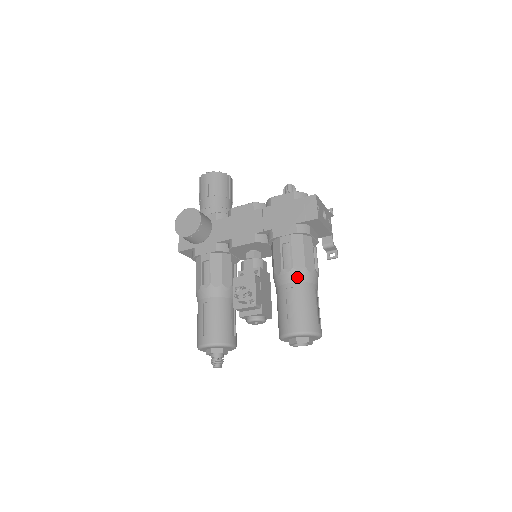
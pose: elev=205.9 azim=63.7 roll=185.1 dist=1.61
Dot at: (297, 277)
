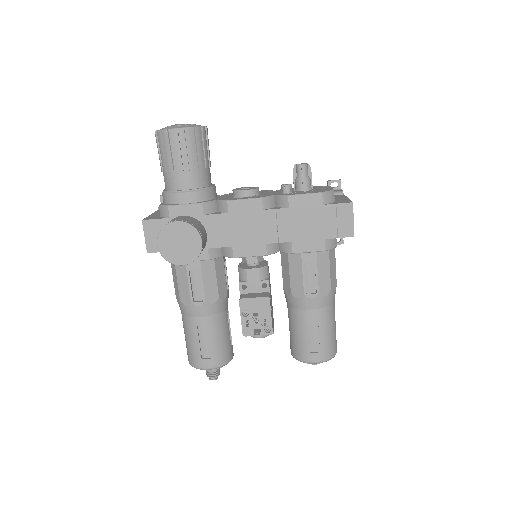
Dot at: (322, 303)
